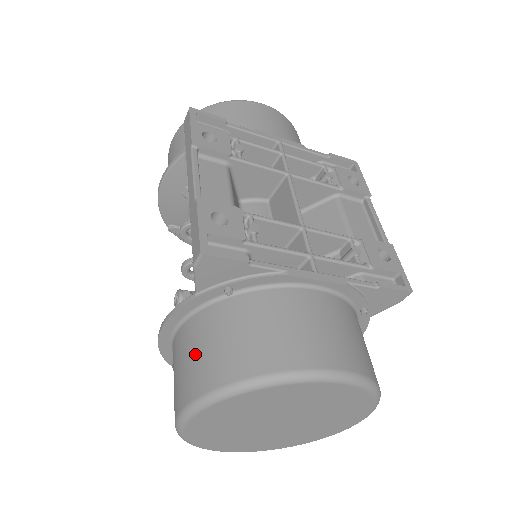
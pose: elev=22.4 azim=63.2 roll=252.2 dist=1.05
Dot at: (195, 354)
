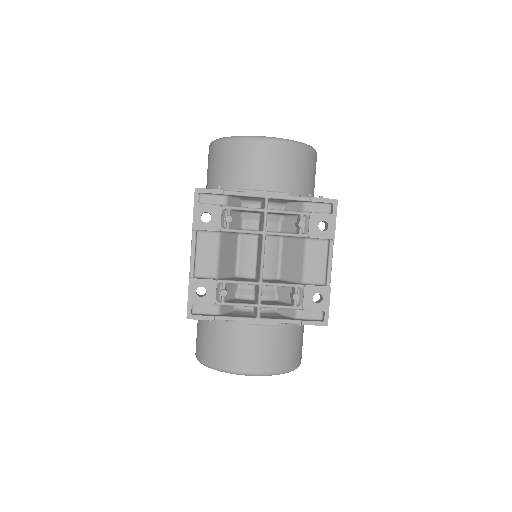
Dot at: (199, 337)
